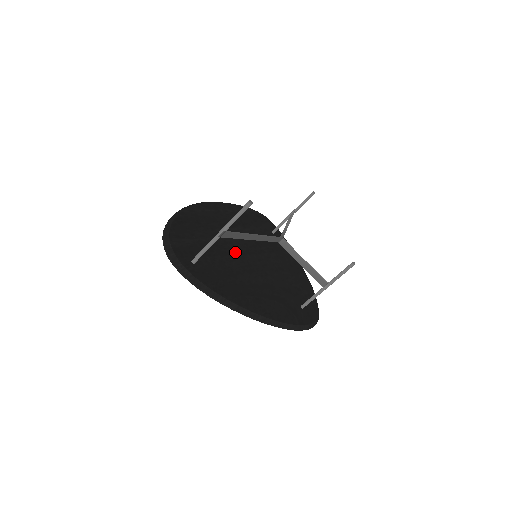
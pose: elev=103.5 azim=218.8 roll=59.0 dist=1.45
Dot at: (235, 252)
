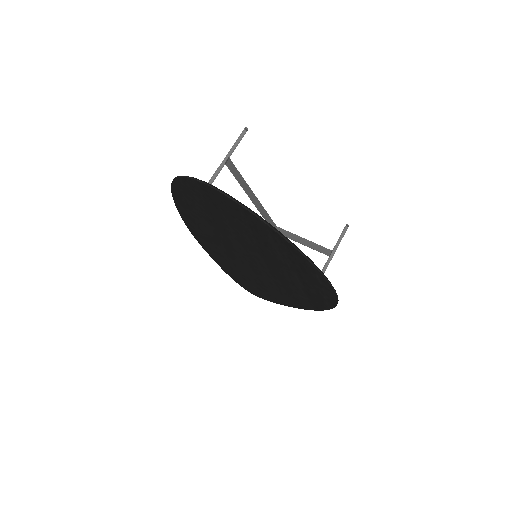
Dot at: occluded
